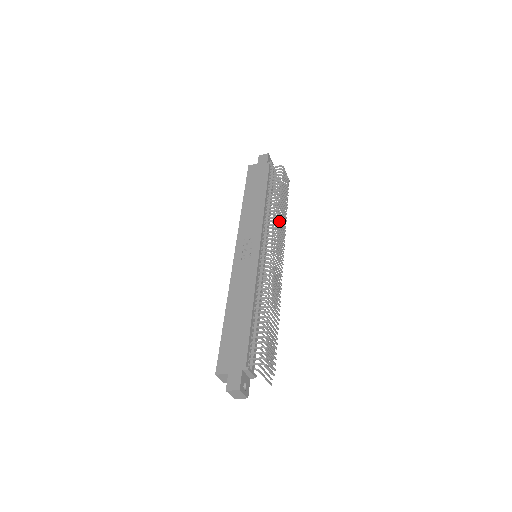
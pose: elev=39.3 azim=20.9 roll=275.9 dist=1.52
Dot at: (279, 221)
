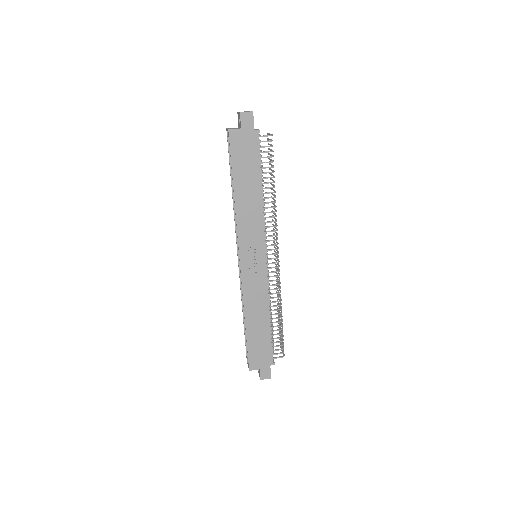
Dot at: occluded
